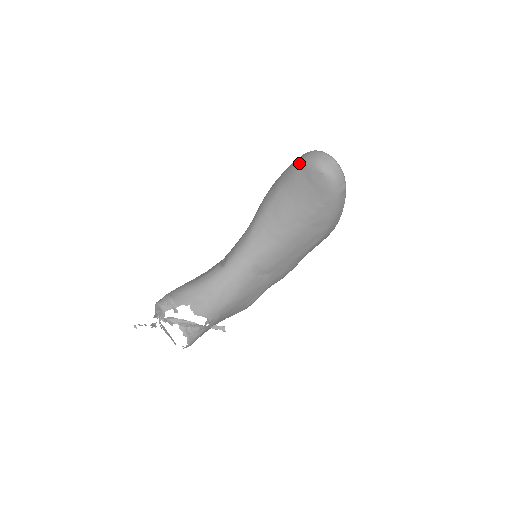
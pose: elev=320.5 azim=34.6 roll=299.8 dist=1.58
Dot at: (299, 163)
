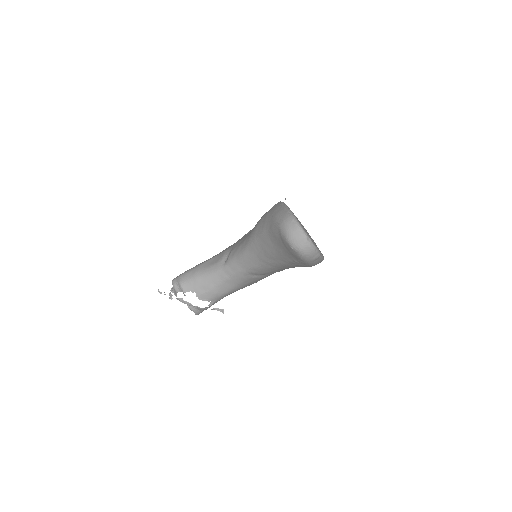
Dot at: (277, 225)
